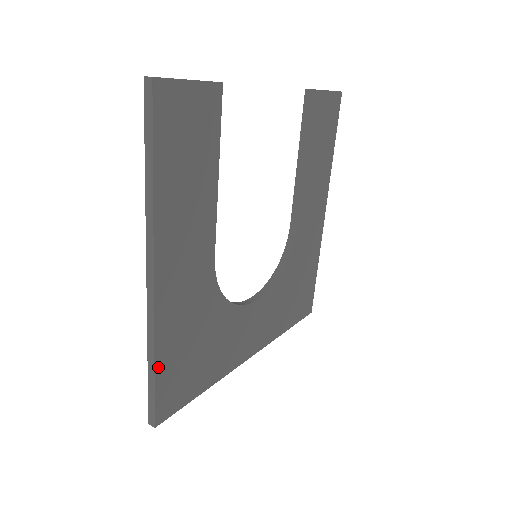
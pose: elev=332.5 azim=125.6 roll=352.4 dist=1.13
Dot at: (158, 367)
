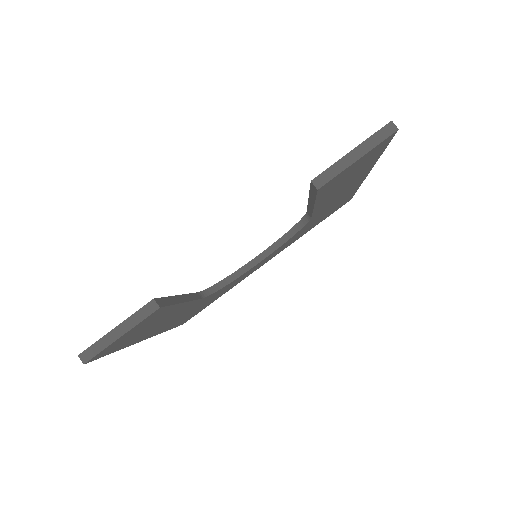
Dot at: (173, 327)
